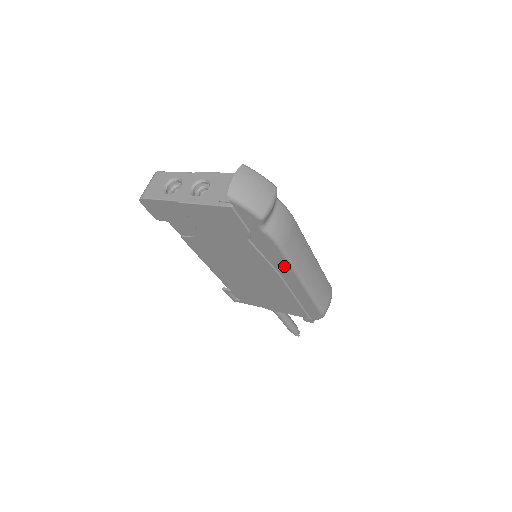
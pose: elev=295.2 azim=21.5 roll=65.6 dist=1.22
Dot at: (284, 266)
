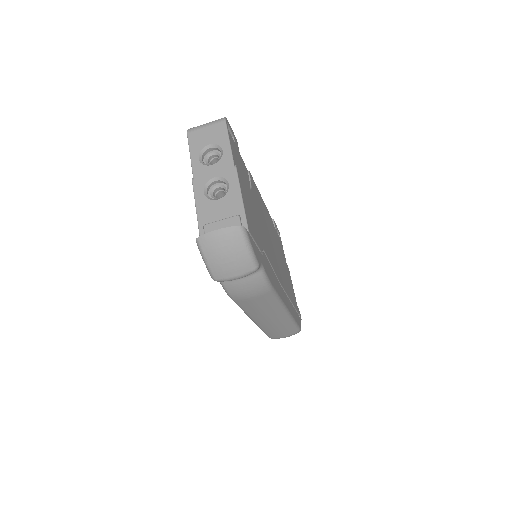
Dot at: occluded
